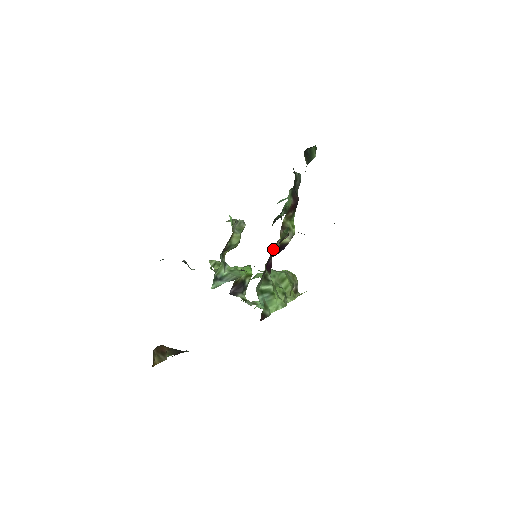
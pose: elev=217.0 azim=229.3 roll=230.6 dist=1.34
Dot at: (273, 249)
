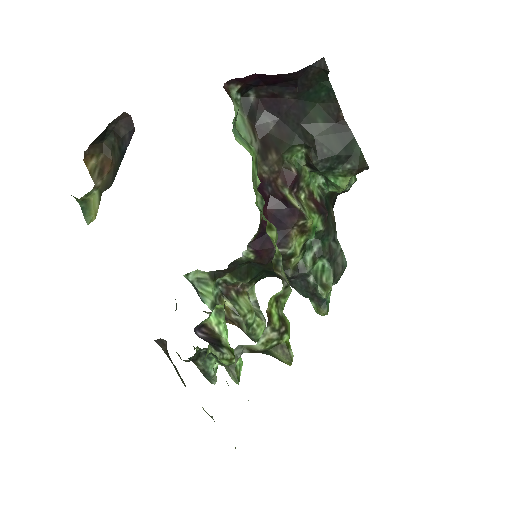
Dot at: (276, 188)
